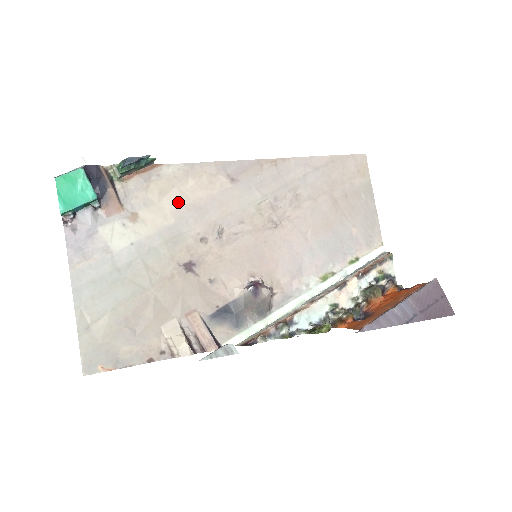
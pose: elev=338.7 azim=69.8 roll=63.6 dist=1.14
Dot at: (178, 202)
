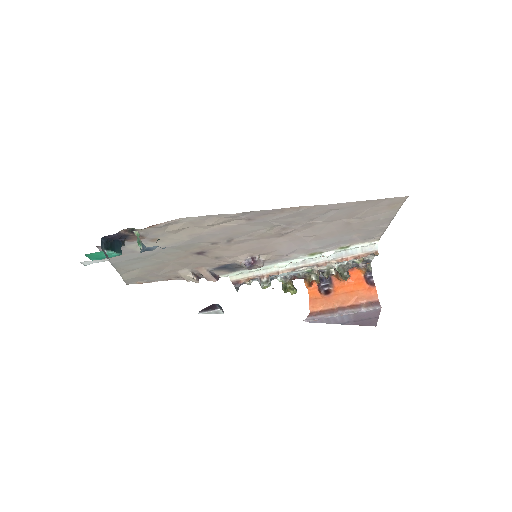
Dot at: (194, 232)
